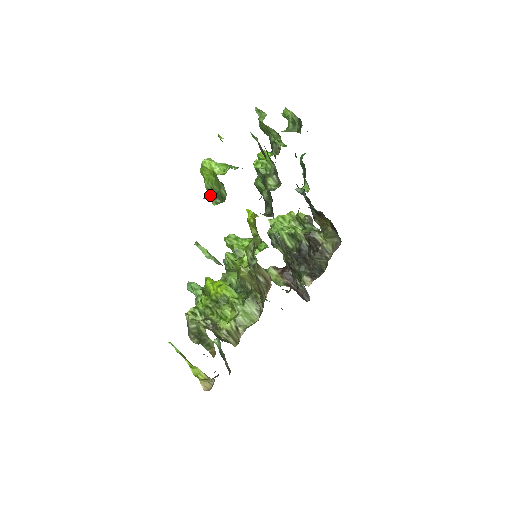
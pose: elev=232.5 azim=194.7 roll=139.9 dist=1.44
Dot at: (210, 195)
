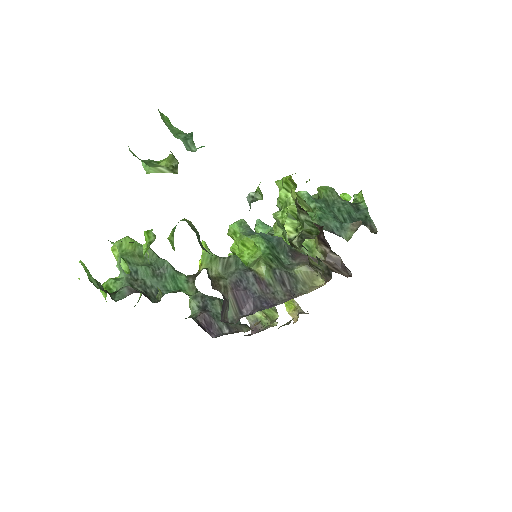
Dot at: occluded
